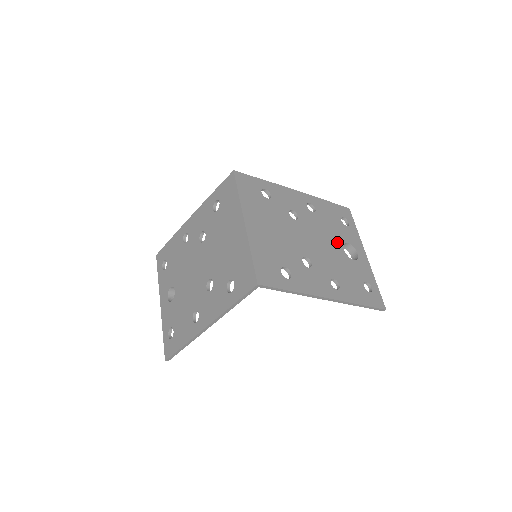
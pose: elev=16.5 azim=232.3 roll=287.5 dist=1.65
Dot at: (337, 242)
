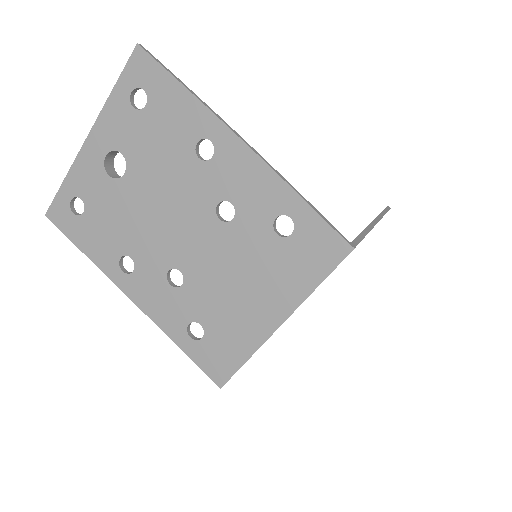
Dot at: occluded
